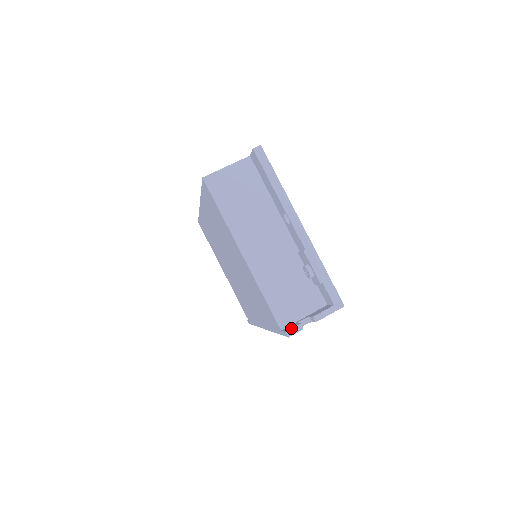
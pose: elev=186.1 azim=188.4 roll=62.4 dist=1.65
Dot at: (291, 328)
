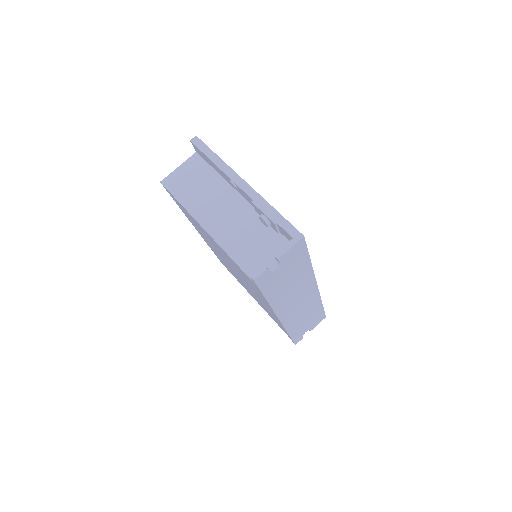
Dot at: (255, 271)
